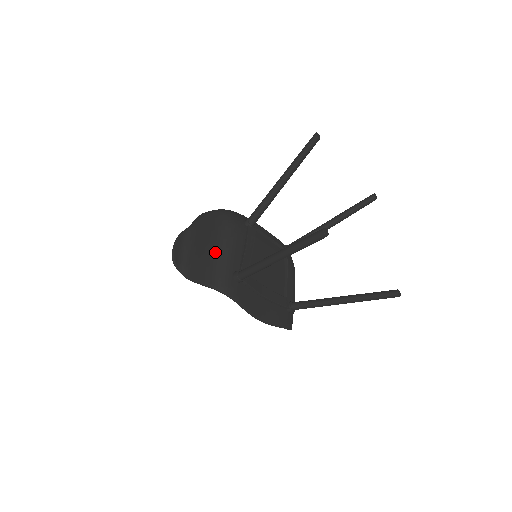
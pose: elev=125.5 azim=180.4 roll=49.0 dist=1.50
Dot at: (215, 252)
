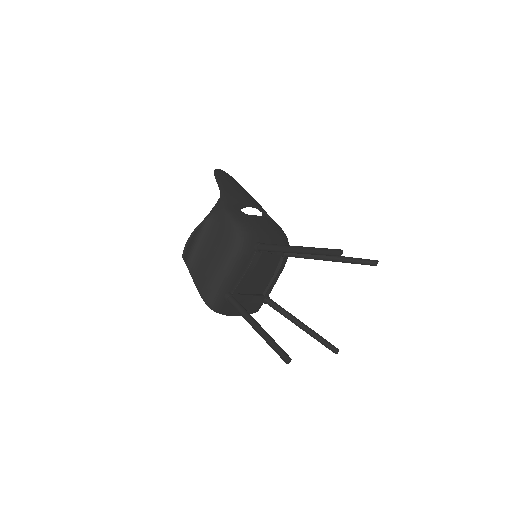
Dot at: (217, 274)
